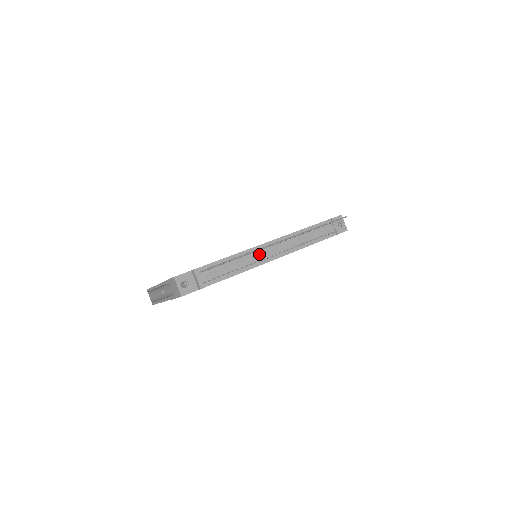
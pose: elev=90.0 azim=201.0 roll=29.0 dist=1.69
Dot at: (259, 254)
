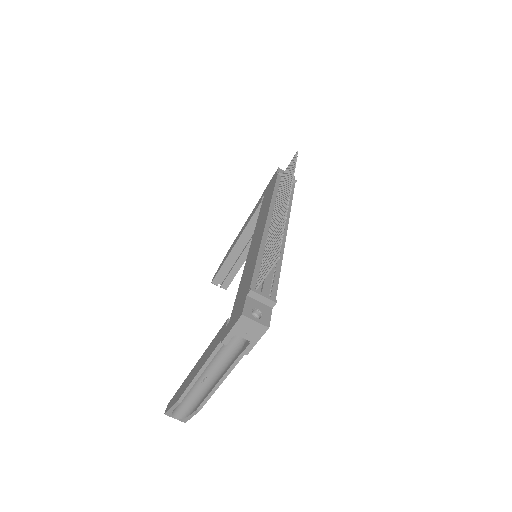
Dot at: occluded
